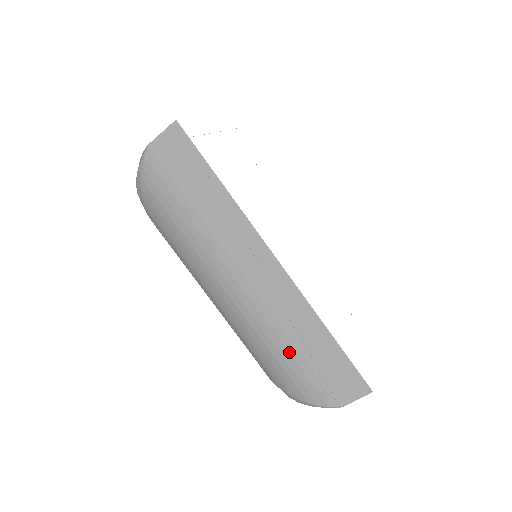
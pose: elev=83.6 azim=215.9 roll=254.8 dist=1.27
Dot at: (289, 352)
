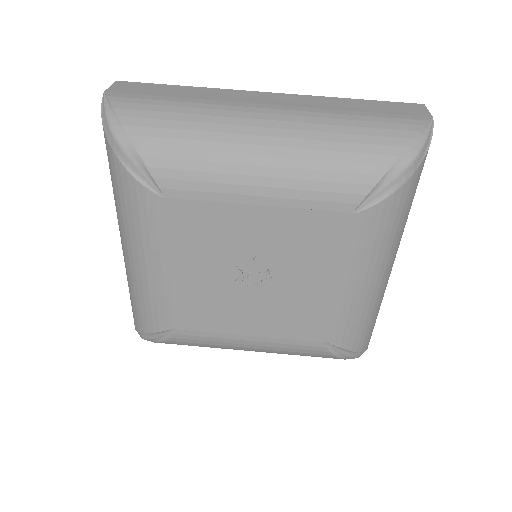
Dot at: (354, 115)
